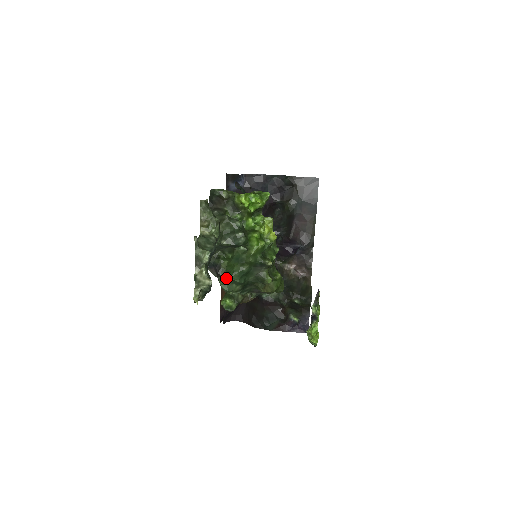
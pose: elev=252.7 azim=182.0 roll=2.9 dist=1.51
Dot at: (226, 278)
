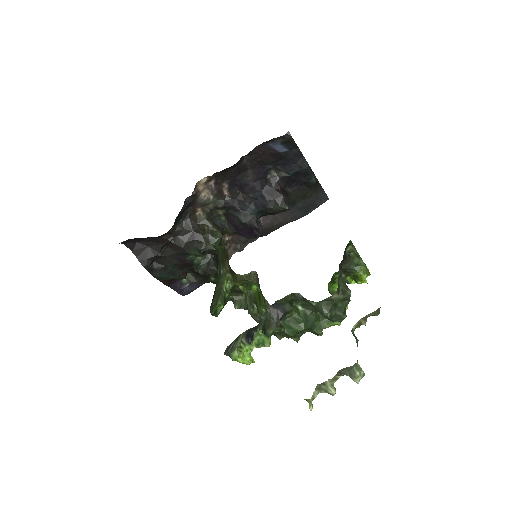
Dot at: (286, 332)
